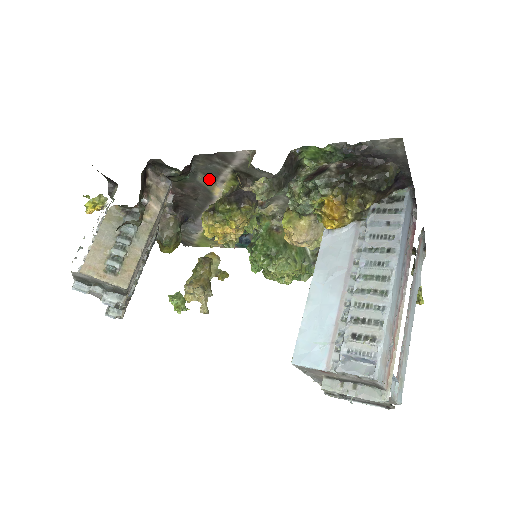
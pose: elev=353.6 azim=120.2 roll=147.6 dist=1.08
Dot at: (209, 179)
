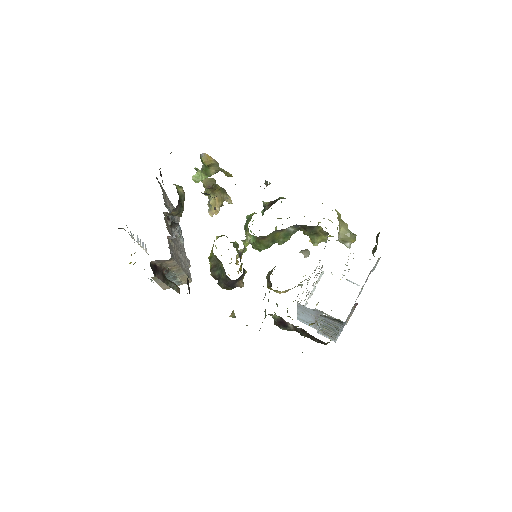
Dot at: occluded
